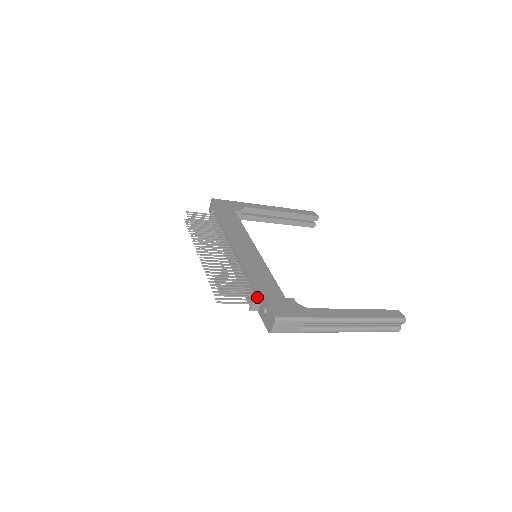
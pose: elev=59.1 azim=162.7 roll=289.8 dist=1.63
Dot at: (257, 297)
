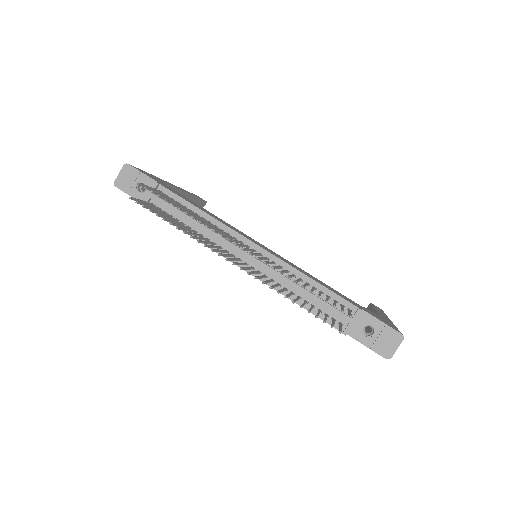
Dot at: (360, 312)
